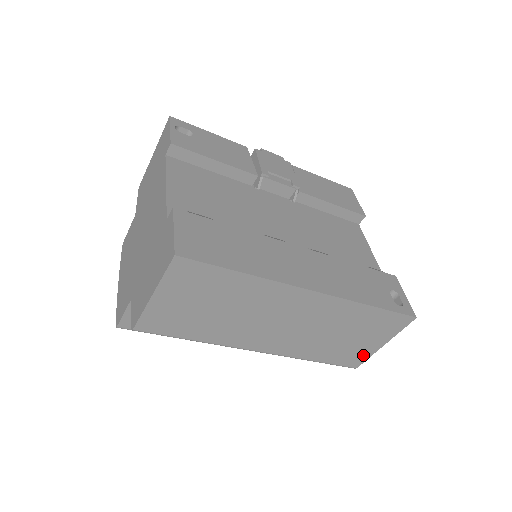
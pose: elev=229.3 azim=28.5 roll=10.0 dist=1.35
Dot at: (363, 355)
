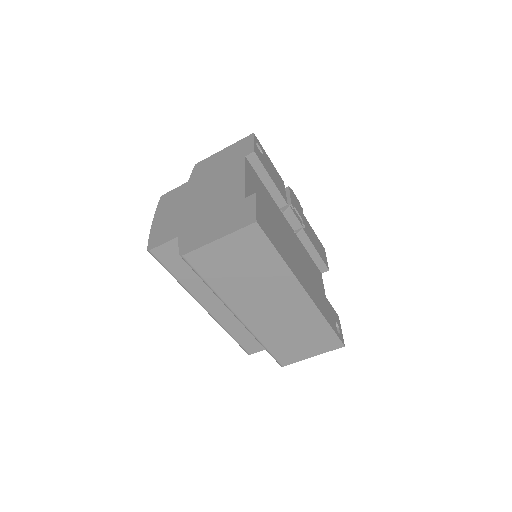
Dot at: (295, 358)
